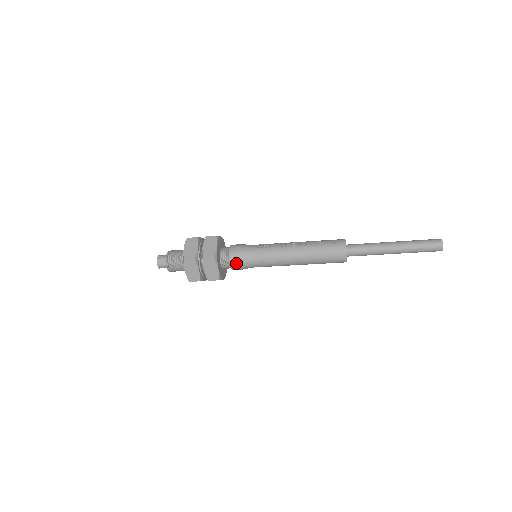
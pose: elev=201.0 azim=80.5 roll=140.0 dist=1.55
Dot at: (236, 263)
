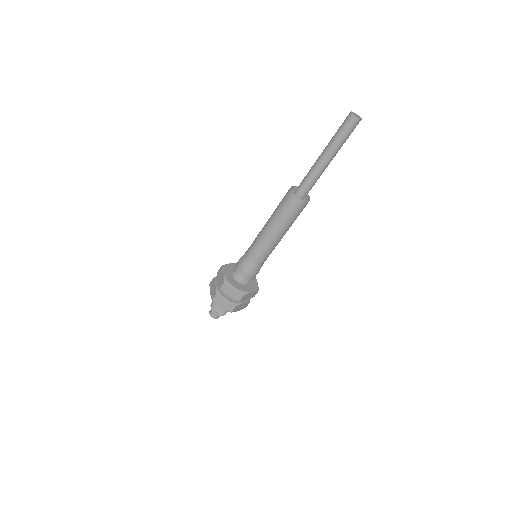
Dot at: (244, 273)
